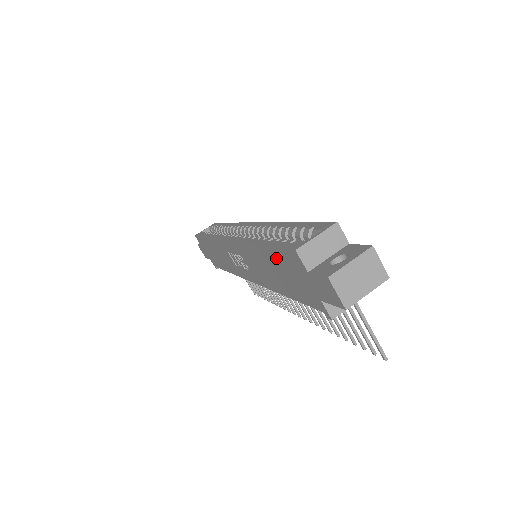
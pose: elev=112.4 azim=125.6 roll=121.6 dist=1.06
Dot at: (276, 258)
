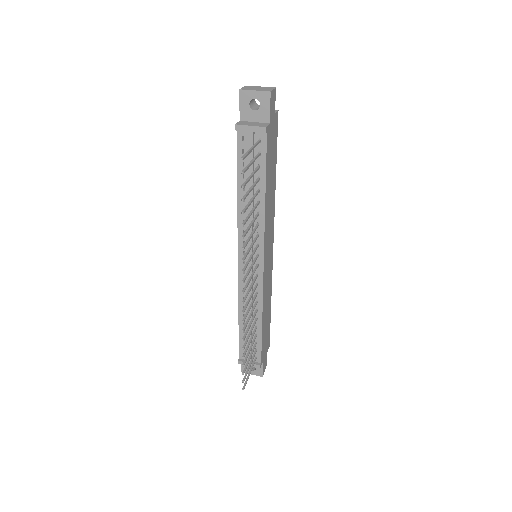
Dot at: occluded
